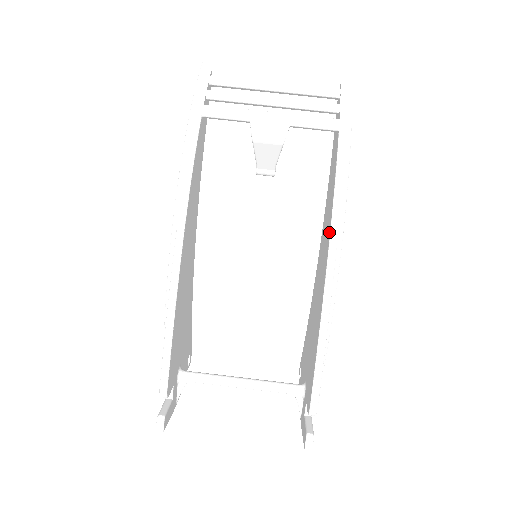
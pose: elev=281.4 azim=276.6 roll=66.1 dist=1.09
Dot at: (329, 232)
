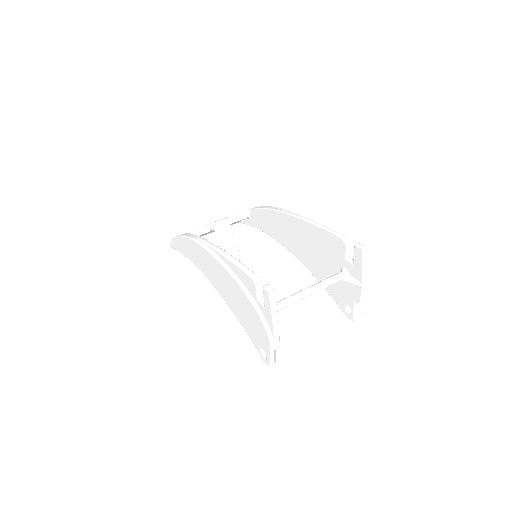
Dot at: (276, 213)
